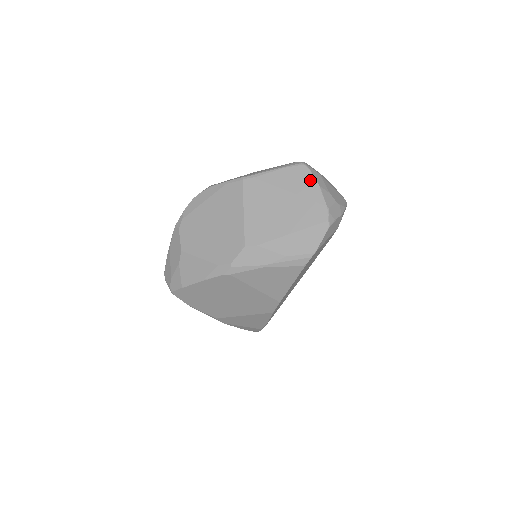
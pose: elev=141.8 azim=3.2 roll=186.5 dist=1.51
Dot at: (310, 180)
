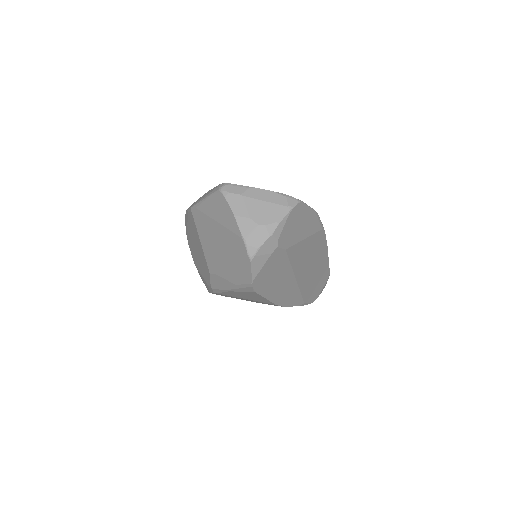
Dot at: (227, 209)
